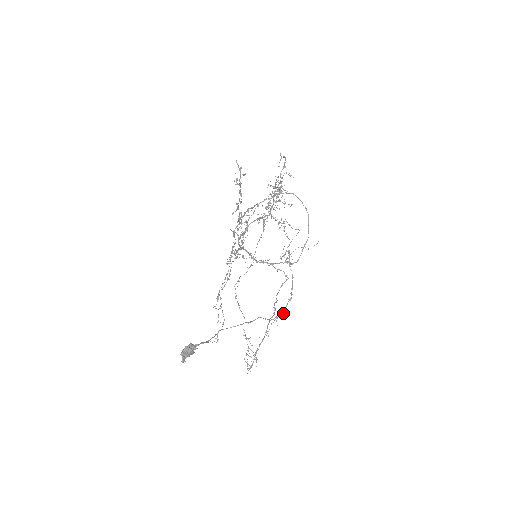
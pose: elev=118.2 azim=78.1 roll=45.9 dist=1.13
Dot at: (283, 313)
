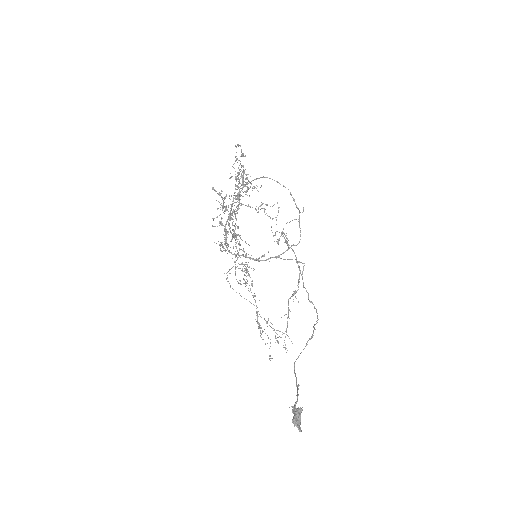
Dot at: occluded
